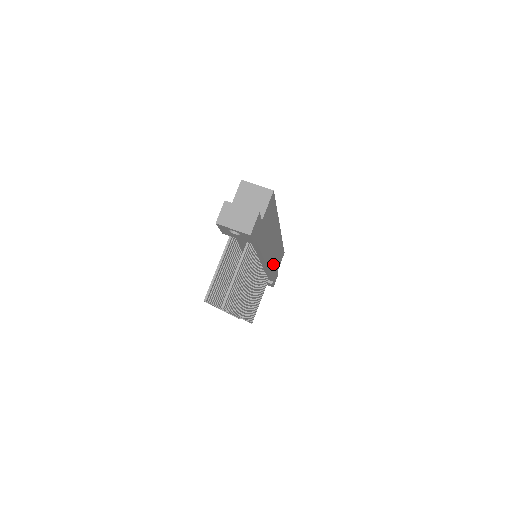
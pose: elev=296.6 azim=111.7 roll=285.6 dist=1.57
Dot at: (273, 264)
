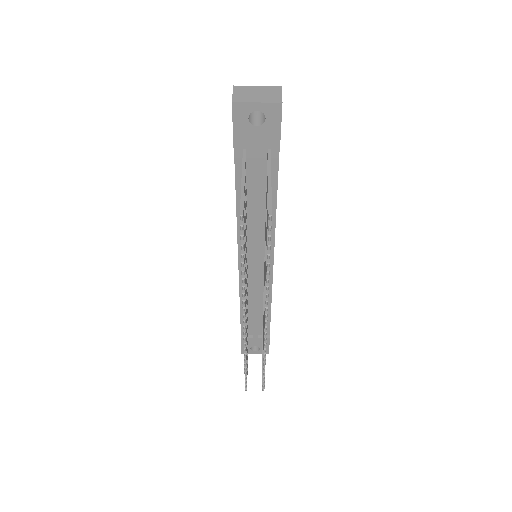
Dot at: occluded
